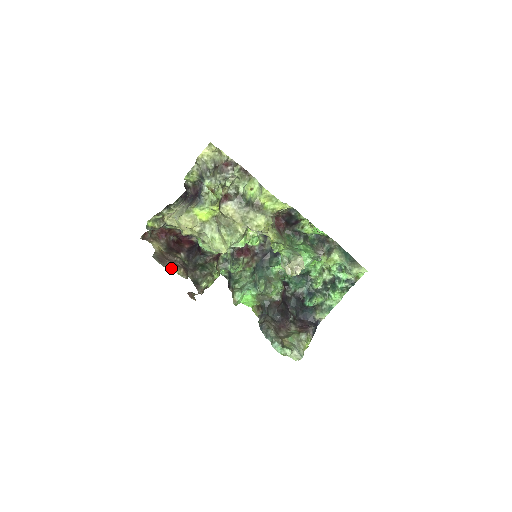
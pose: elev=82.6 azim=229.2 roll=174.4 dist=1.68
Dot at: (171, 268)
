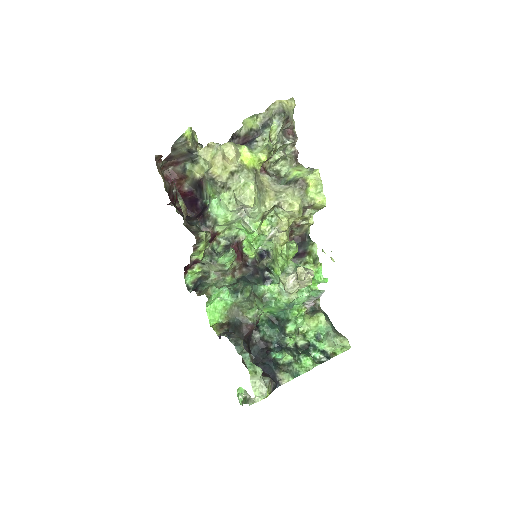
Dot at: (178, 194)
